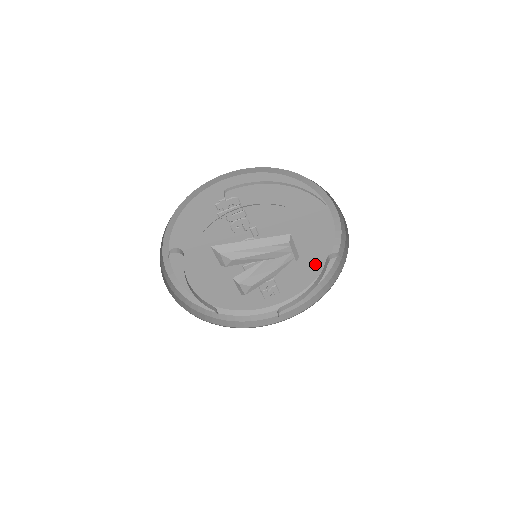
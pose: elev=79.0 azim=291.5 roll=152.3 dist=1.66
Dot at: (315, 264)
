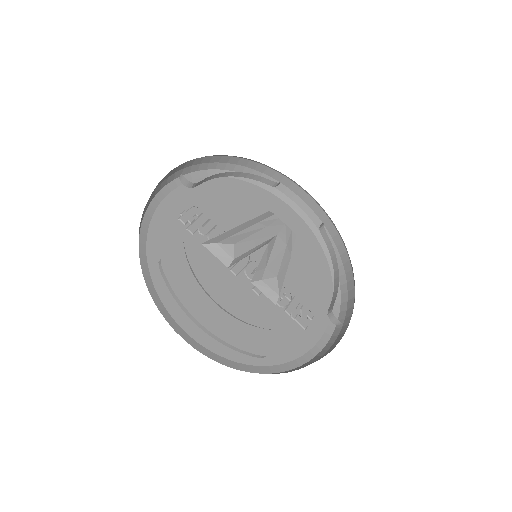
Dot at: (318, 265)
